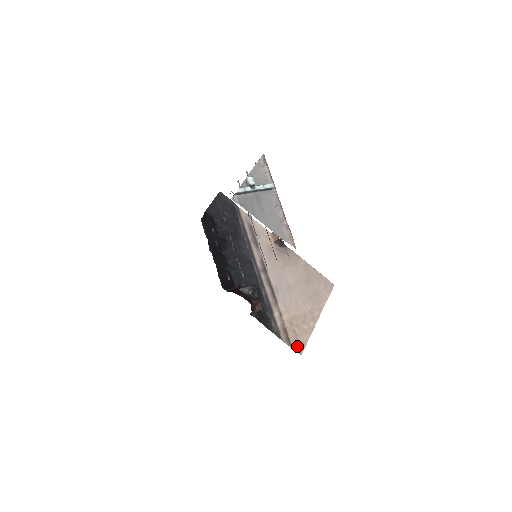
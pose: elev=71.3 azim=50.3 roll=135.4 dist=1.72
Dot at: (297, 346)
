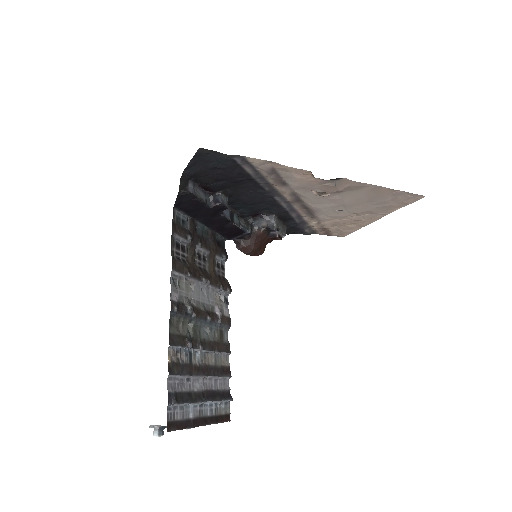
Dot at: (339, 234)
